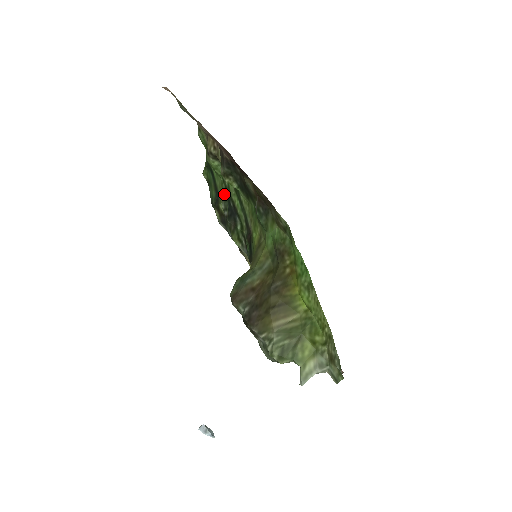
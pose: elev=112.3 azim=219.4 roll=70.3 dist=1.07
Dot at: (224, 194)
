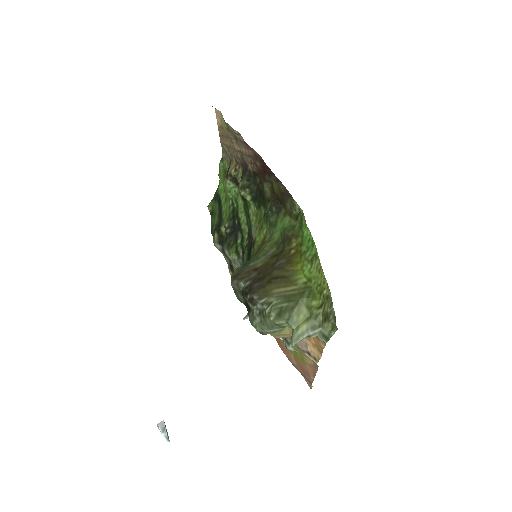
Dot at: (230, 215)
